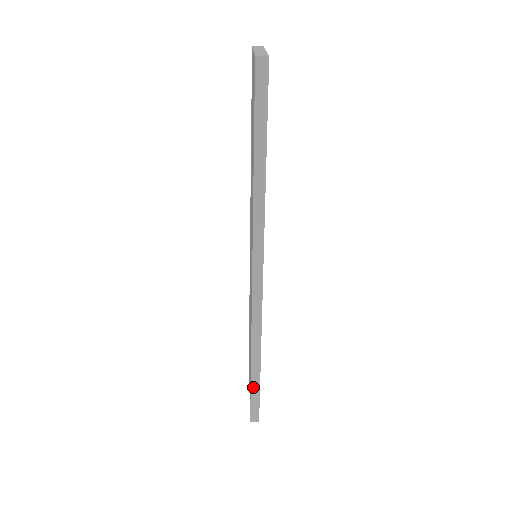
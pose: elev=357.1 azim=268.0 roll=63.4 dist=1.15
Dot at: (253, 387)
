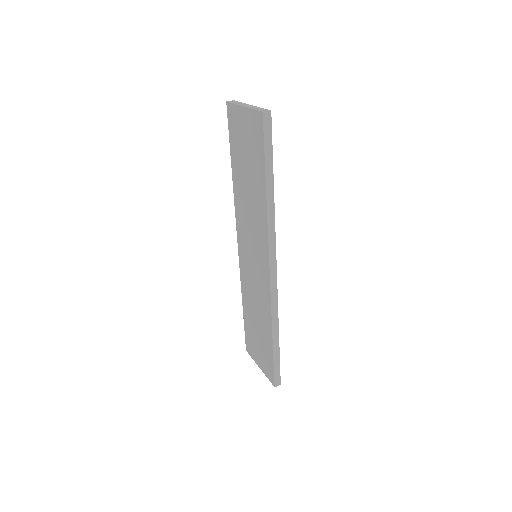
Dot at: (275, 357)
